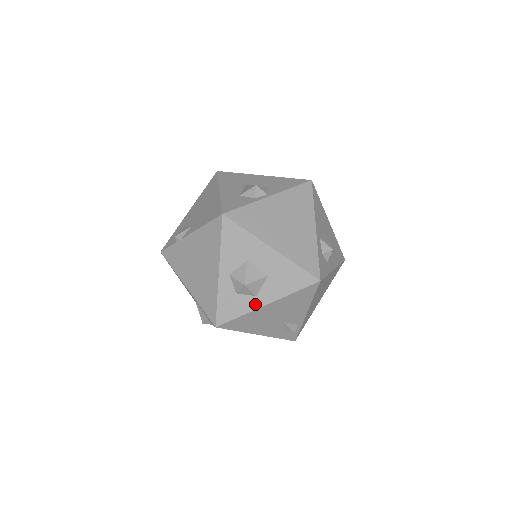
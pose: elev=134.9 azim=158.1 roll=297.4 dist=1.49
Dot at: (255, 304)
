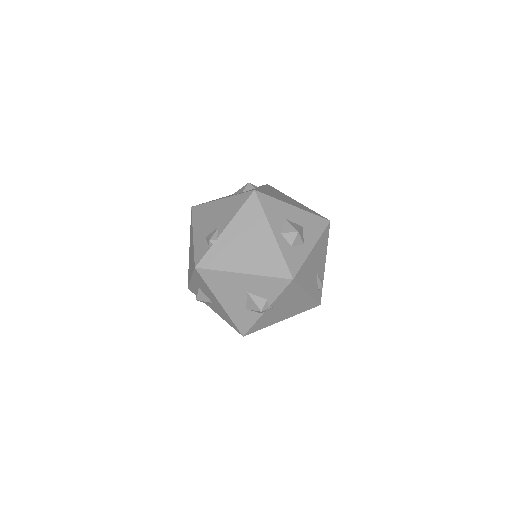
Dot at: (306, 250)
